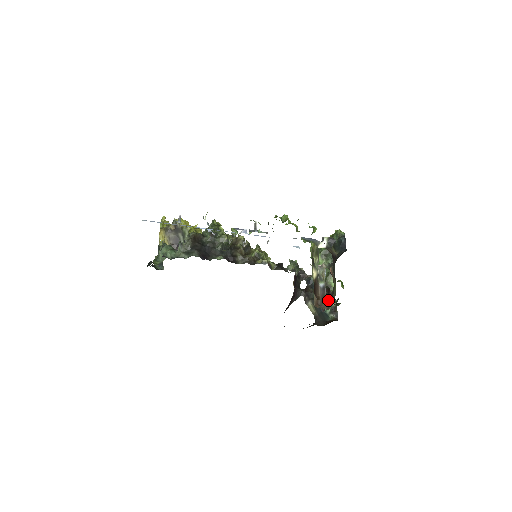
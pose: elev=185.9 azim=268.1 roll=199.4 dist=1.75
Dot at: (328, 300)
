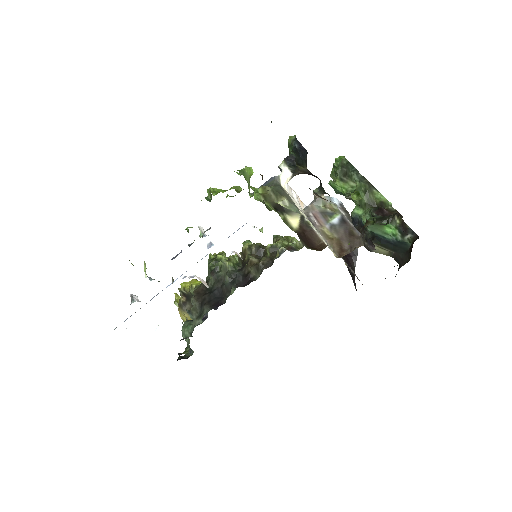
Dot at: (362, 230)
